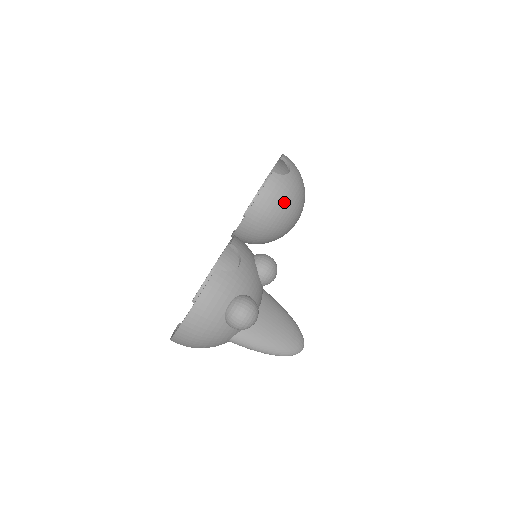
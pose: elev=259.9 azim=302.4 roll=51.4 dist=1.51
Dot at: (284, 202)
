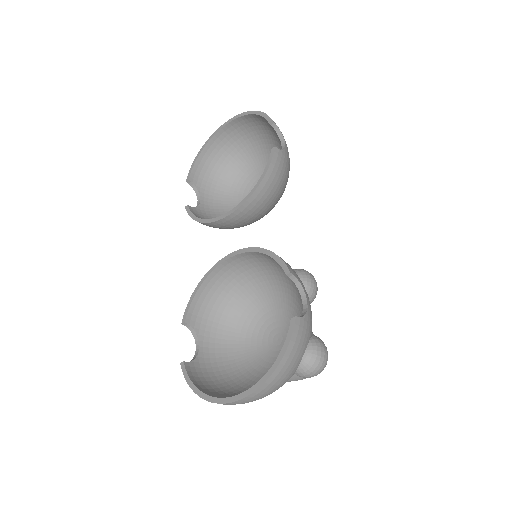
Dot at: (283, 185)
